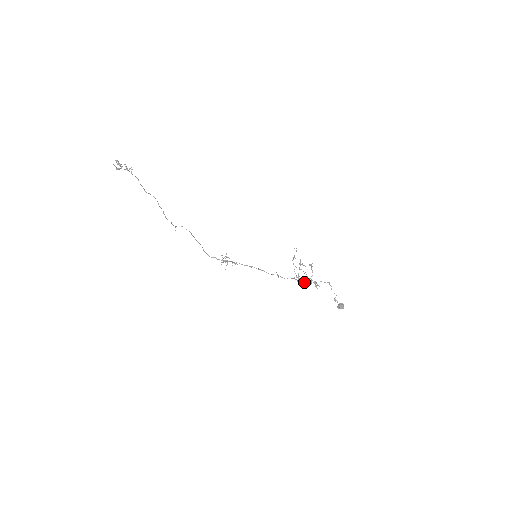
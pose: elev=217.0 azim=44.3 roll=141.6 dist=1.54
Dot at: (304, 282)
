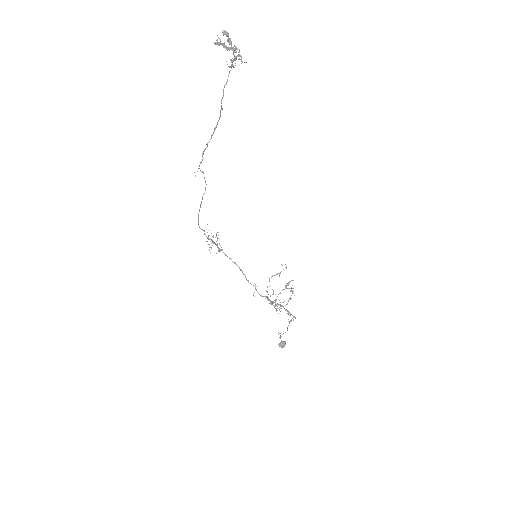
Dot at: (274, 306)
